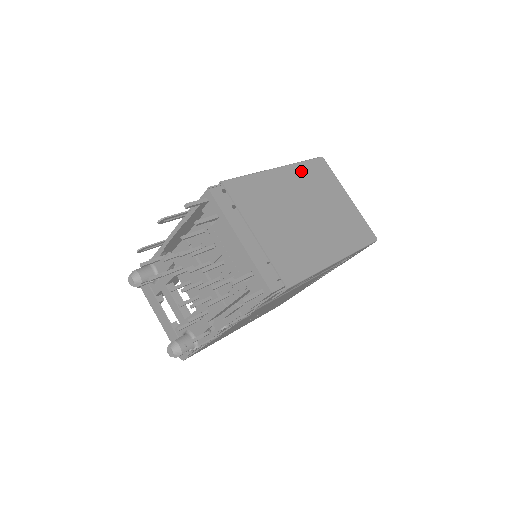
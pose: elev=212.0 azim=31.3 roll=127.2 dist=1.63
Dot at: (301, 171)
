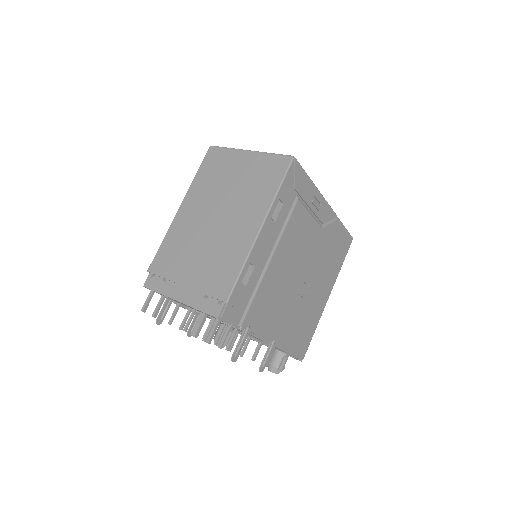
Dot at: (198, 185)
